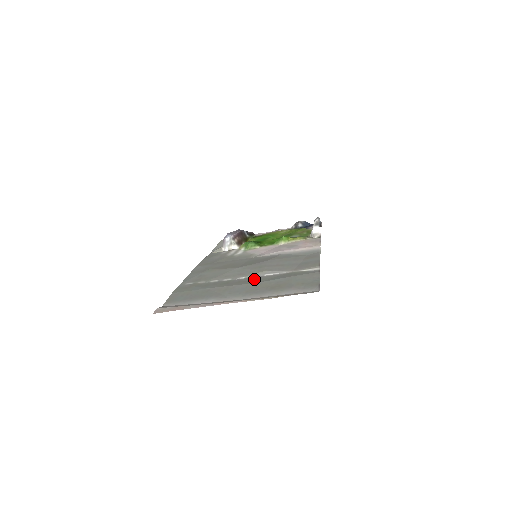
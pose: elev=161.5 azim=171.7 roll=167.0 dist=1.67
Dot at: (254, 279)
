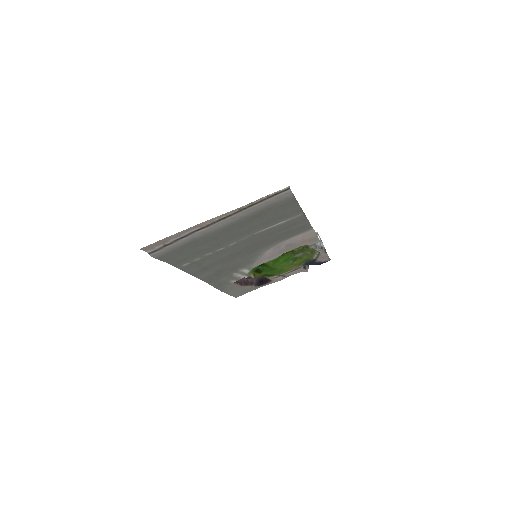
Dot at: (243, 235)
